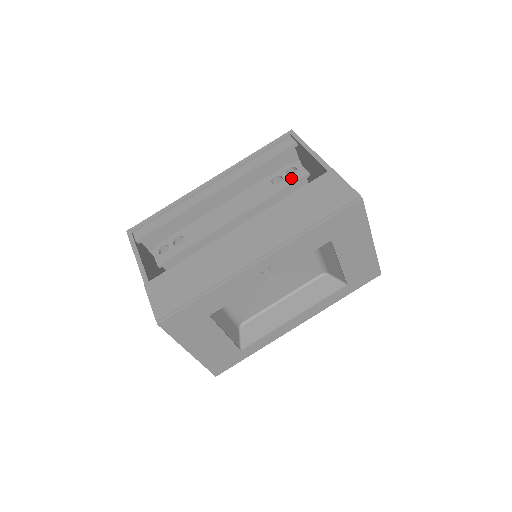
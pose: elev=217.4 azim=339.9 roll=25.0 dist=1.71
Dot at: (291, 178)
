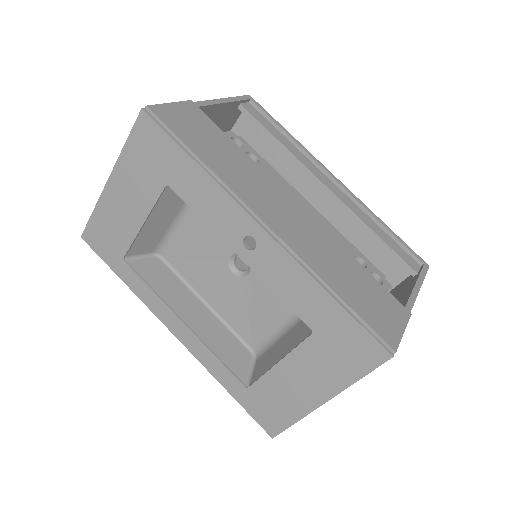
Dot at: occluded
